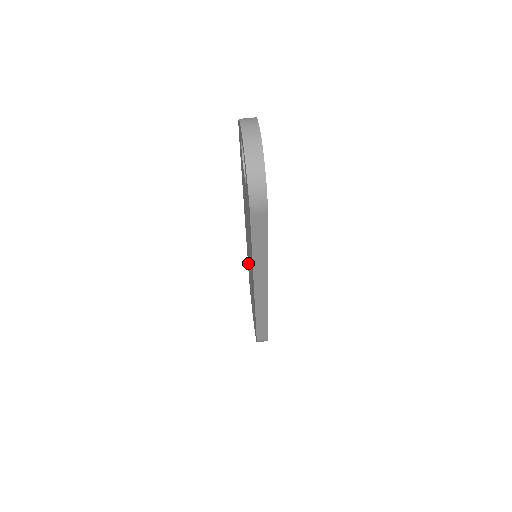
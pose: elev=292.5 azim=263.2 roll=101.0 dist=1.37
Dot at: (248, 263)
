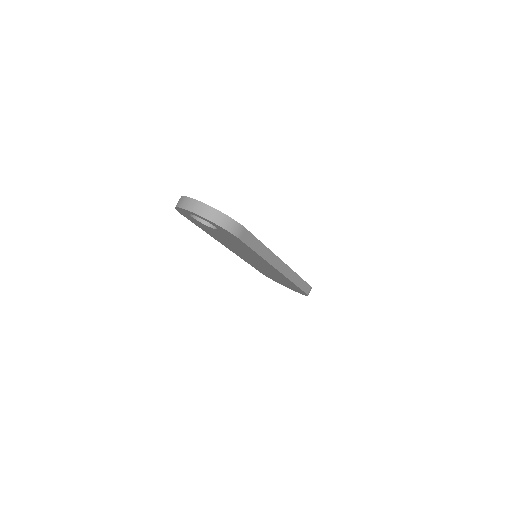
Dot at: occluded
